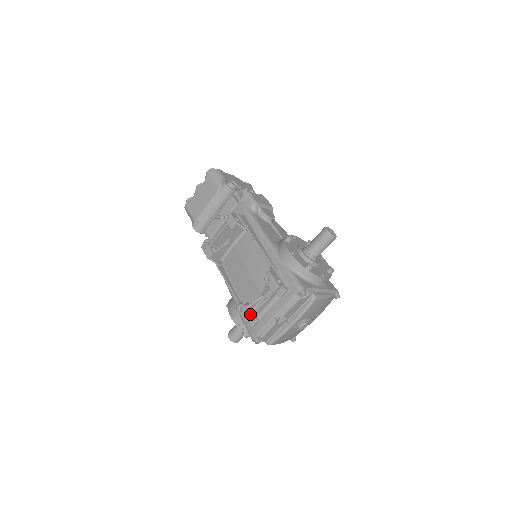
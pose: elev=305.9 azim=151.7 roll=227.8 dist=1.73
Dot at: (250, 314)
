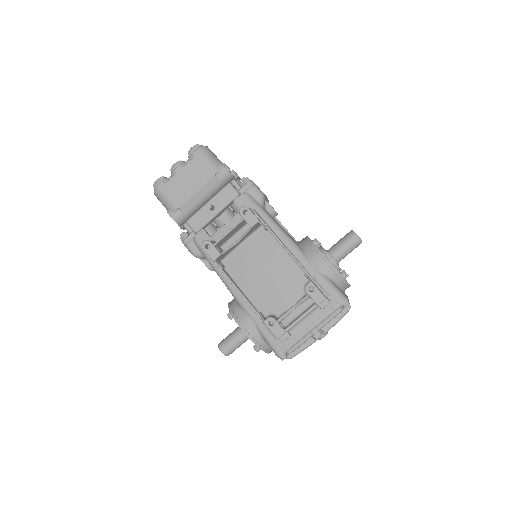
Dot at: (284, 329)
